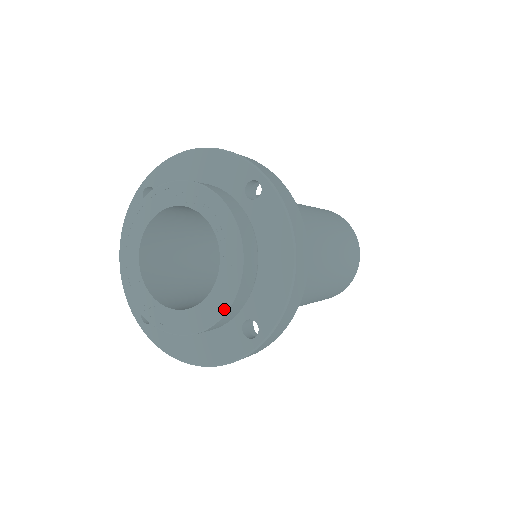
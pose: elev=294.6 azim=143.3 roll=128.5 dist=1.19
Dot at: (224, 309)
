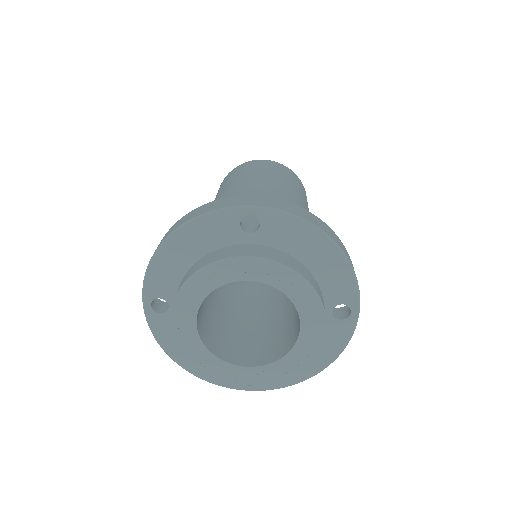
Dot at: (322, 322)
